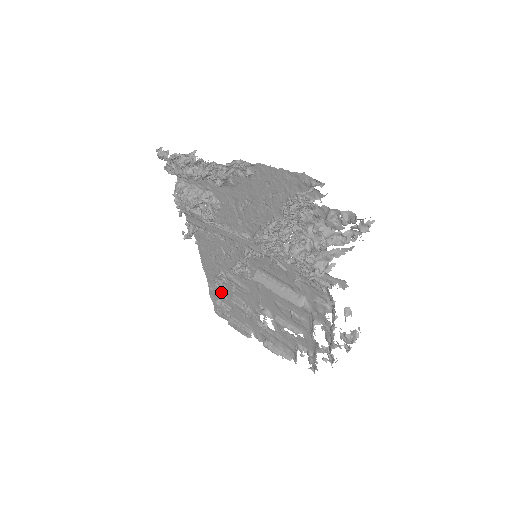
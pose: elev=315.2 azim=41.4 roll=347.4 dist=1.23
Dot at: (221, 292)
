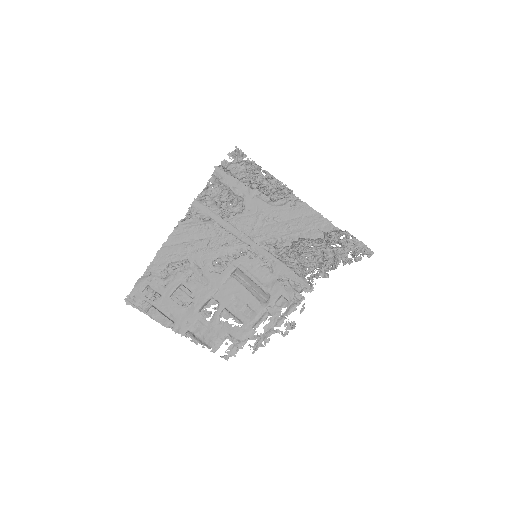
Dot at: (165, 278)
